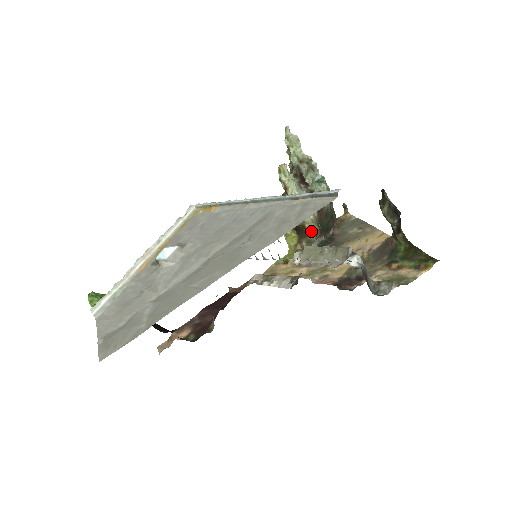
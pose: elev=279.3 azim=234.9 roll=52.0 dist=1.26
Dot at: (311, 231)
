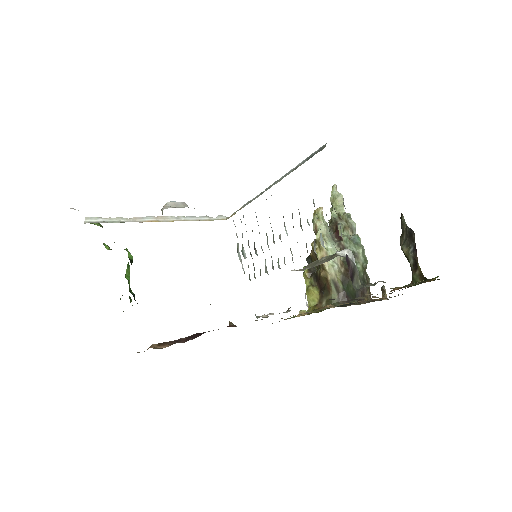
Dot at: (333, 287)
